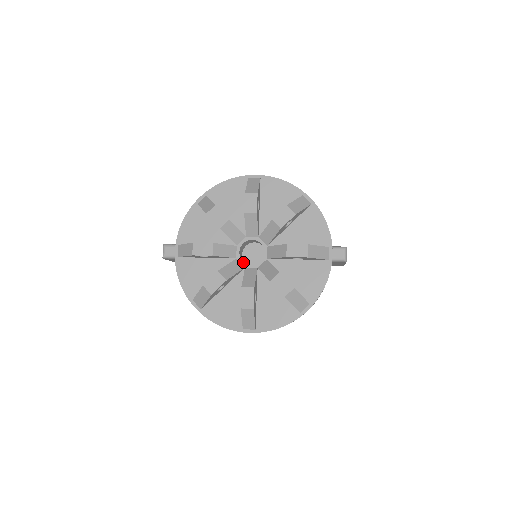
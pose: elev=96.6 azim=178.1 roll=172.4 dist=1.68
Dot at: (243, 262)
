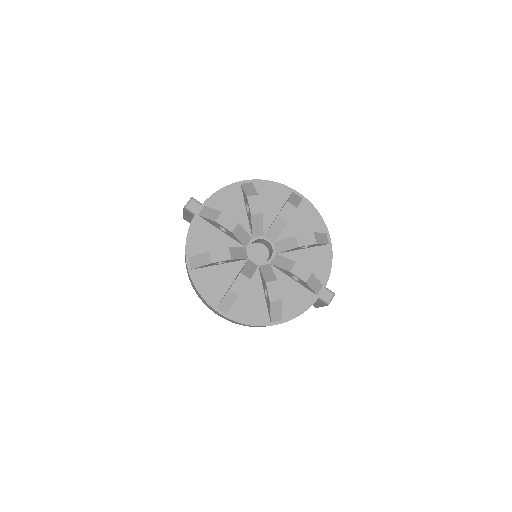
Dot at: (249, 254)
